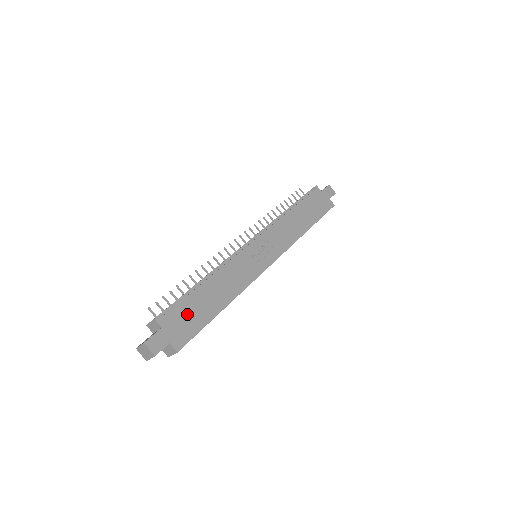
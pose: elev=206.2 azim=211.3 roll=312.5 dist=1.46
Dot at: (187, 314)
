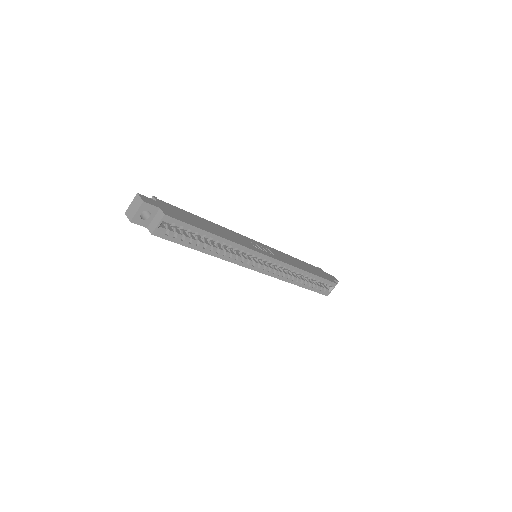
Dot at: (182, 214)
